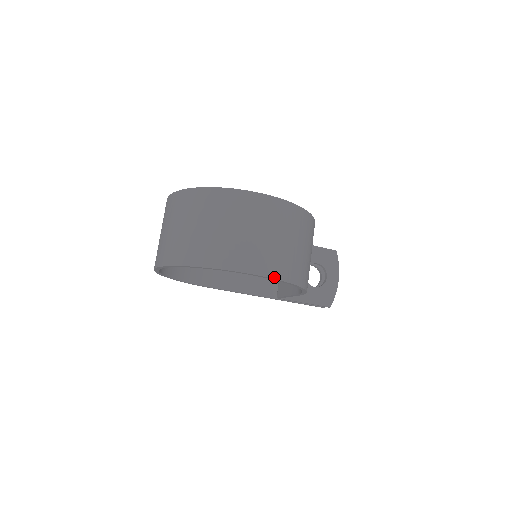
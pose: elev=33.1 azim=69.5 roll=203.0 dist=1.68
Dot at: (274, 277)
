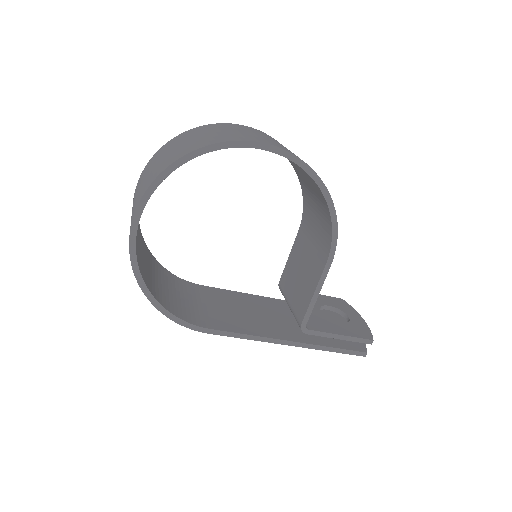
Dot at: (294, 155)
